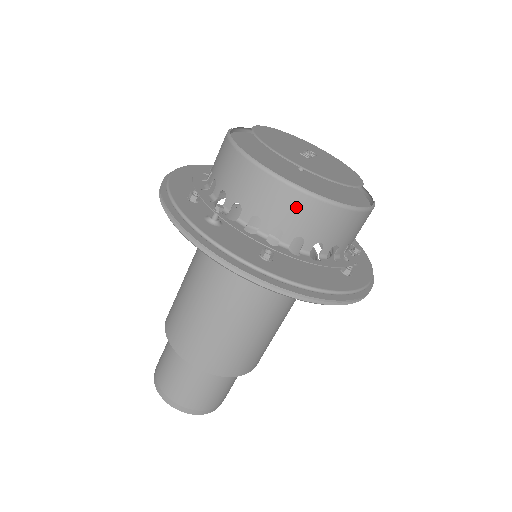
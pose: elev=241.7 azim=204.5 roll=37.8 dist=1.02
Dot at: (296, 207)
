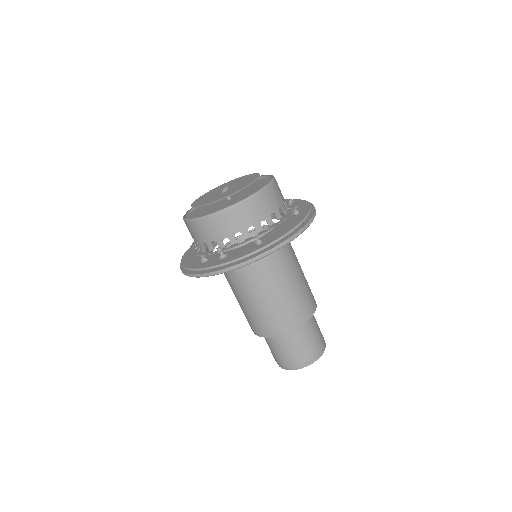
Dot at: (246, 211)
